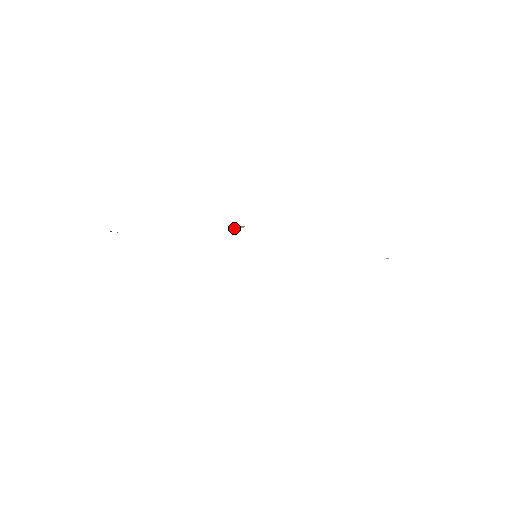
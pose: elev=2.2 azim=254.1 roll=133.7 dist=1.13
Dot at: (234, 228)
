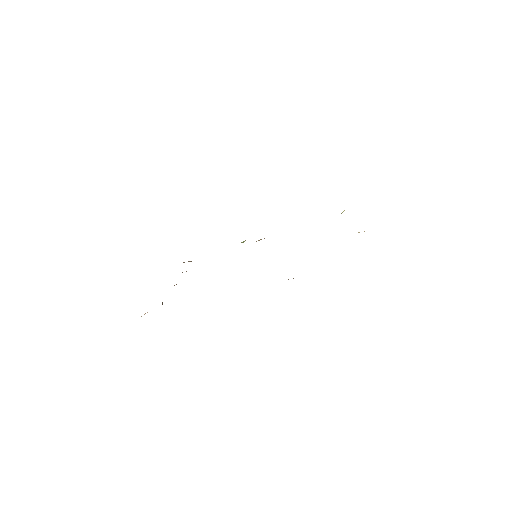
Dot at: (256, 241)
